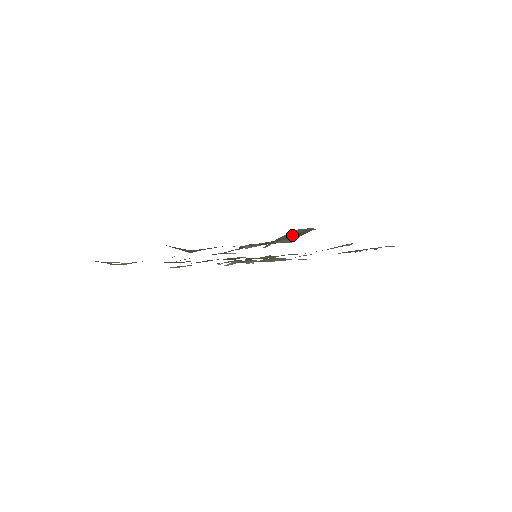
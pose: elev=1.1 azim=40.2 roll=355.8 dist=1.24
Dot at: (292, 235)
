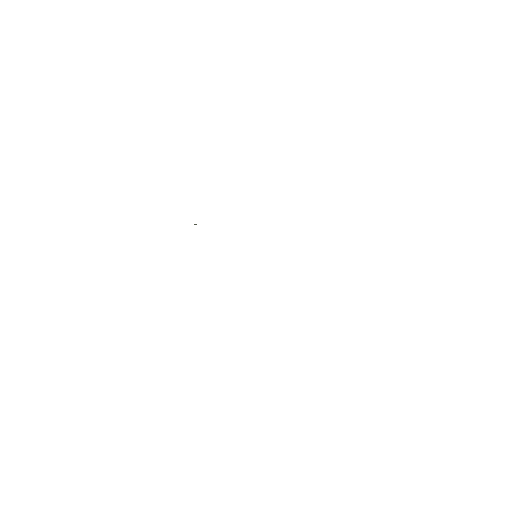
Dot at: occluded
